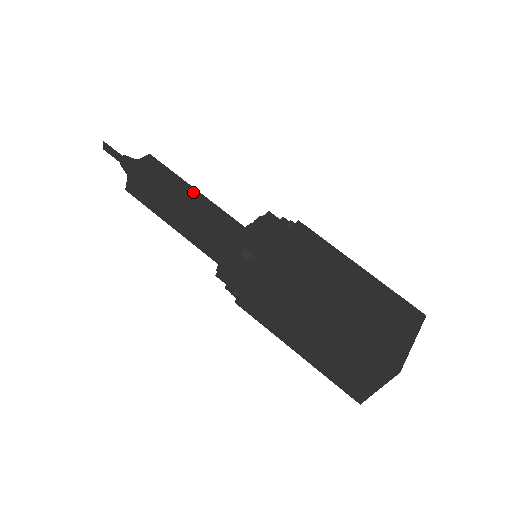
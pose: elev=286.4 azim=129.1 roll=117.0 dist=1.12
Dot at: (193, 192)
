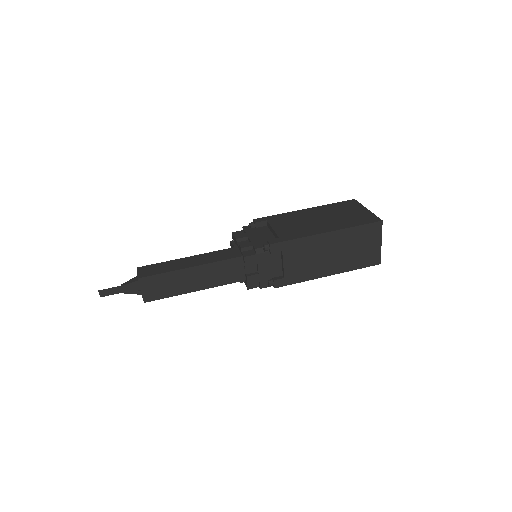
Dot at: (188, 259)
